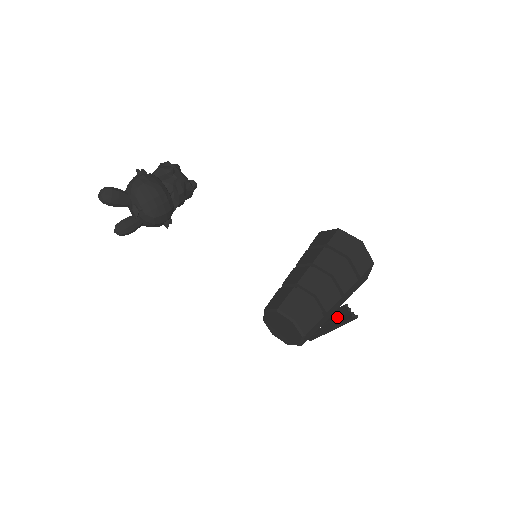
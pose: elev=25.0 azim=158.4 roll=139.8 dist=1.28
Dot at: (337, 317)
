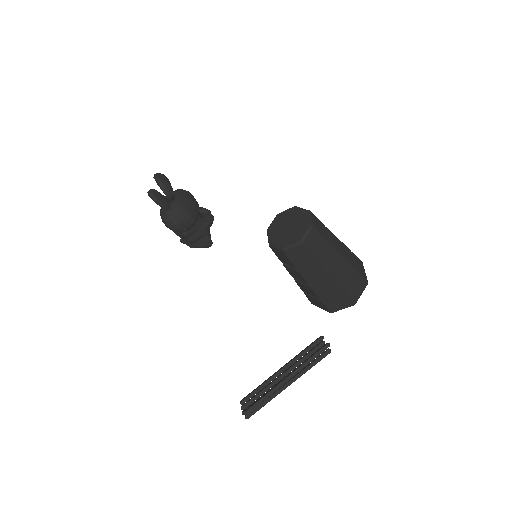
Dot at: (303, 358)
